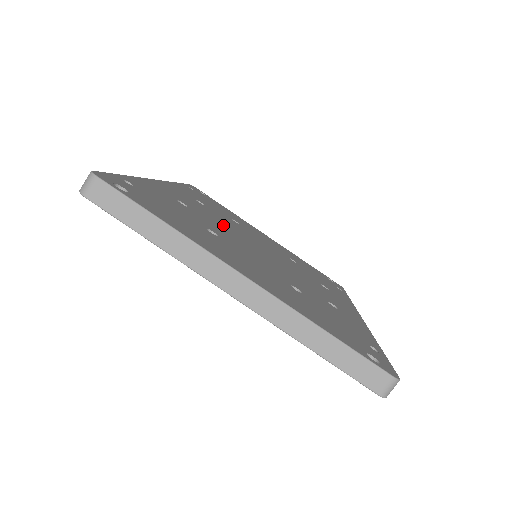
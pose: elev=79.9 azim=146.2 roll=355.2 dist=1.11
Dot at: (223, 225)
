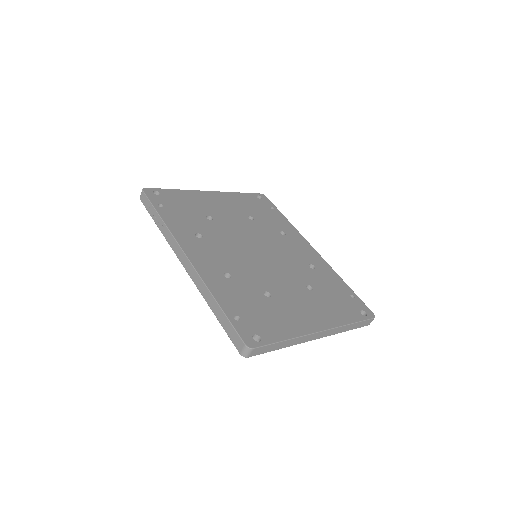
Dot at: (238, 257)
